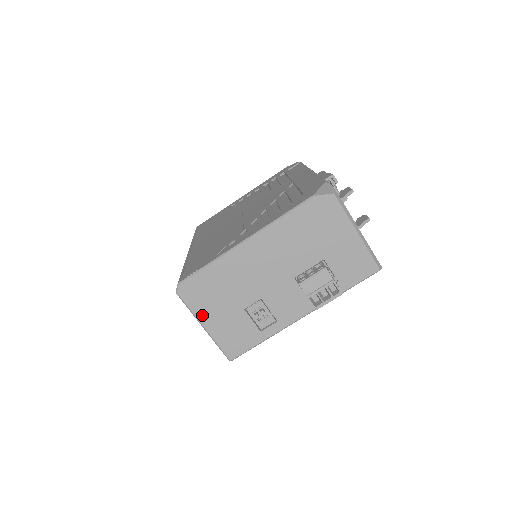
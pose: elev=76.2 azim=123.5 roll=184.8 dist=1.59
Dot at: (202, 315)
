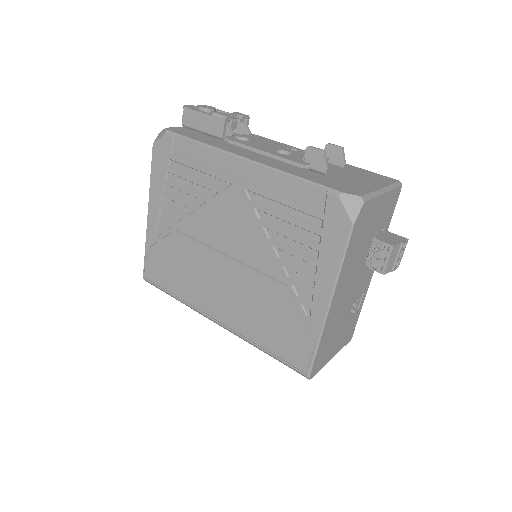
Dot at: (328, 359)
